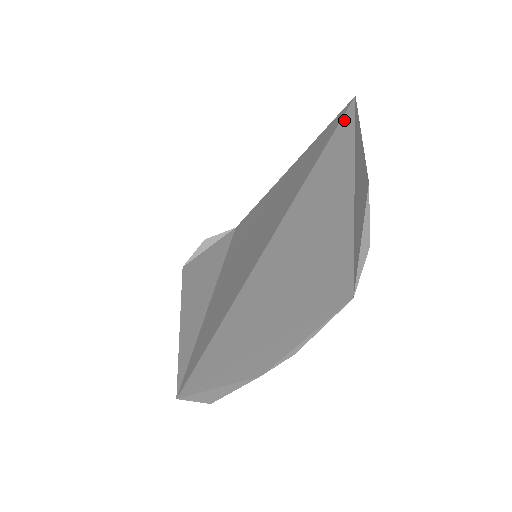
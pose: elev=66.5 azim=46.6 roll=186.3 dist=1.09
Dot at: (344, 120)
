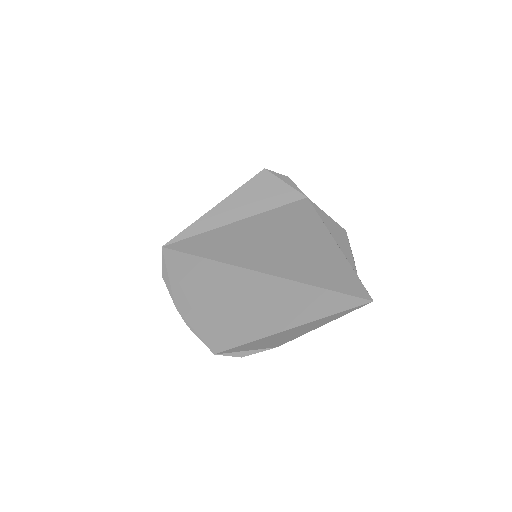
Dot at: (350, 299)
